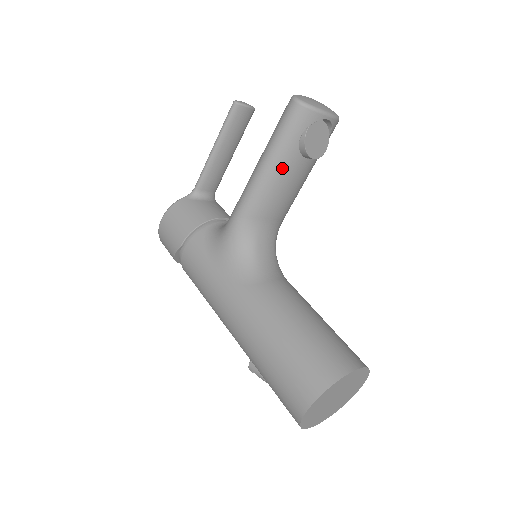
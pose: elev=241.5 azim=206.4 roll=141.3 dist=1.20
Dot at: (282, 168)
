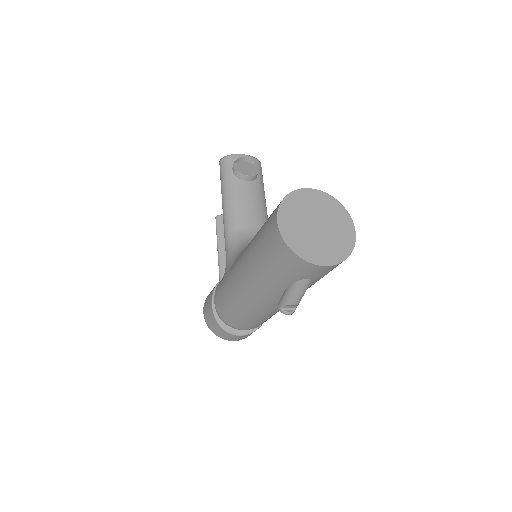
Dot at: (233, 191)
